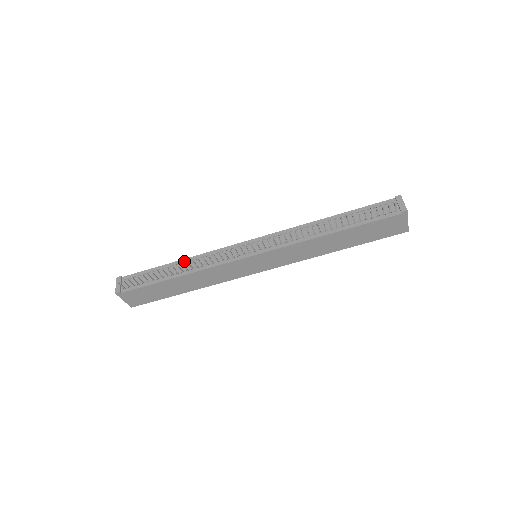
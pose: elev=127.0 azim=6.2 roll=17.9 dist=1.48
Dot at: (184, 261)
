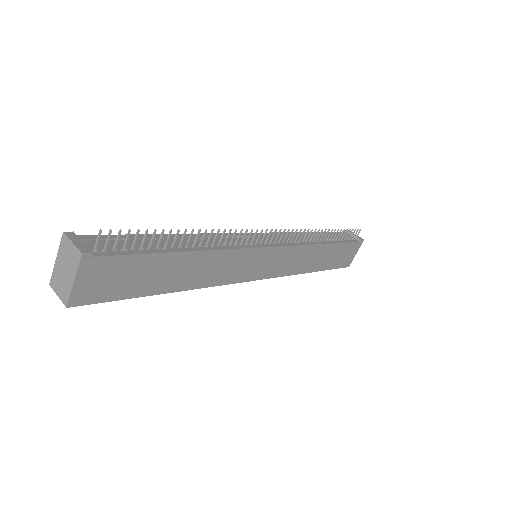
Dot at: occluded
